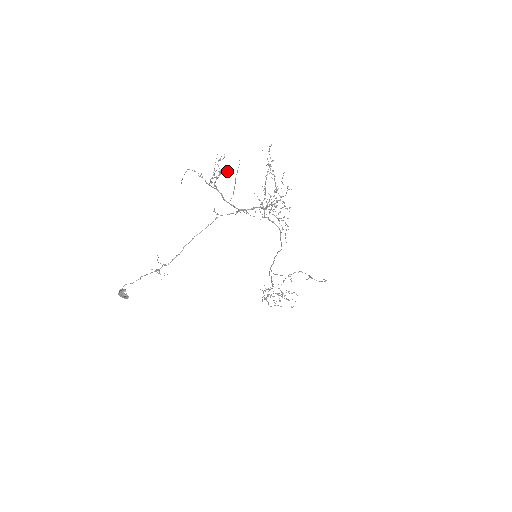
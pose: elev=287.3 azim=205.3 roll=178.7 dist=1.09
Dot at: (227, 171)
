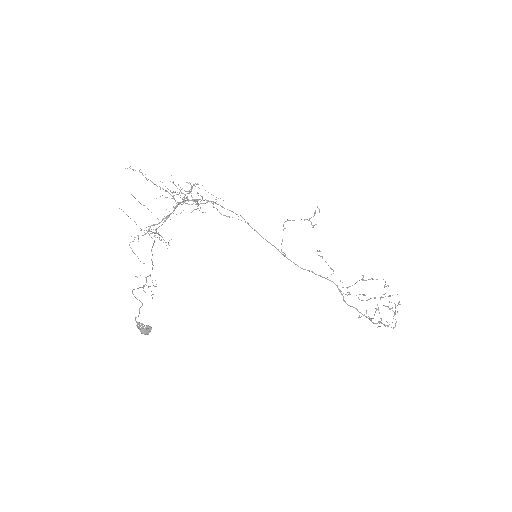
Dot at: occluded
